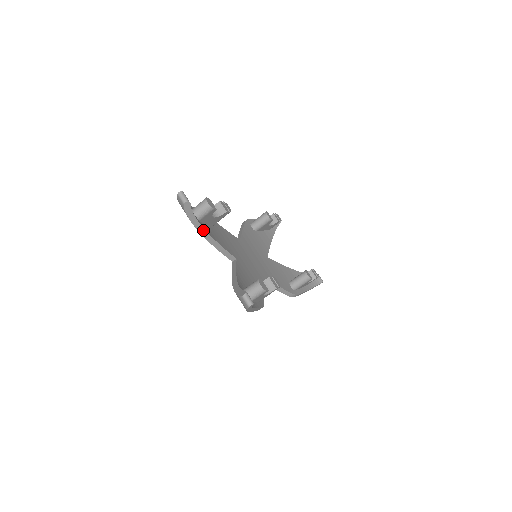
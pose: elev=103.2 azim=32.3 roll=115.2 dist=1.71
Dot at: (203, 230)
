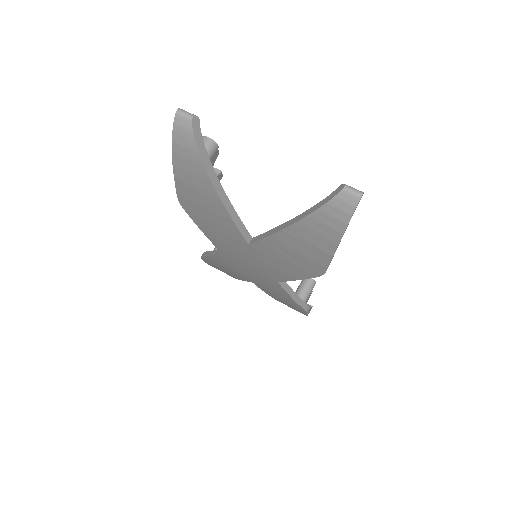
Dot at: (215, 178)
